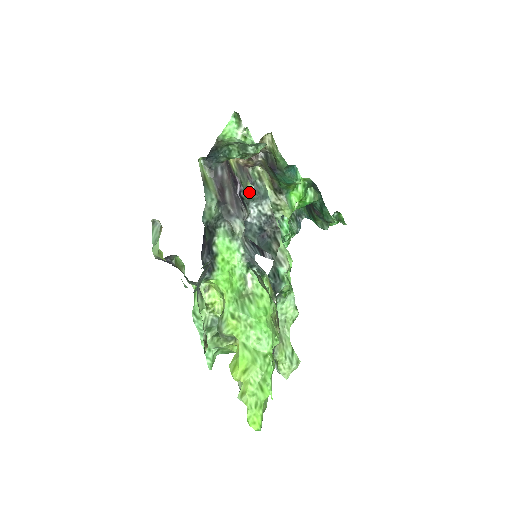
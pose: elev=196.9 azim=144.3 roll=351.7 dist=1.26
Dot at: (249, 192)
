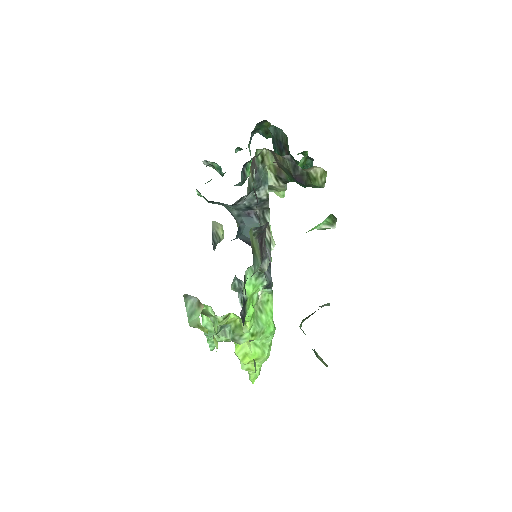
Dot at: (250, 182)
